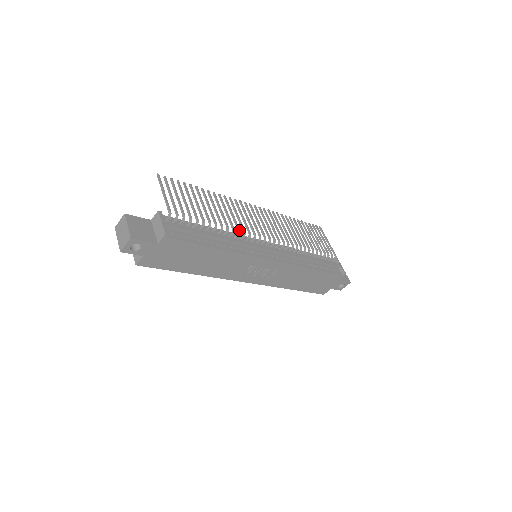
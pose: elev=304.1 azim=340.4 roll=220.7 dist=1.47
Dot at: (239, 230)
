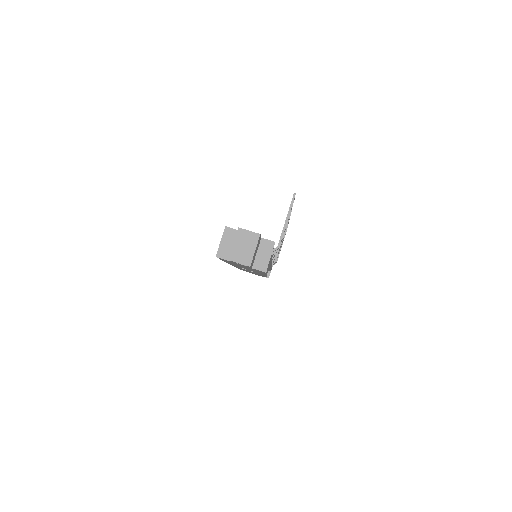
Dot at: occluded
